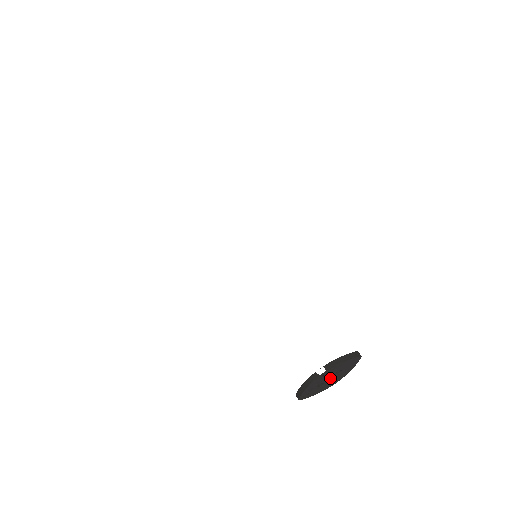
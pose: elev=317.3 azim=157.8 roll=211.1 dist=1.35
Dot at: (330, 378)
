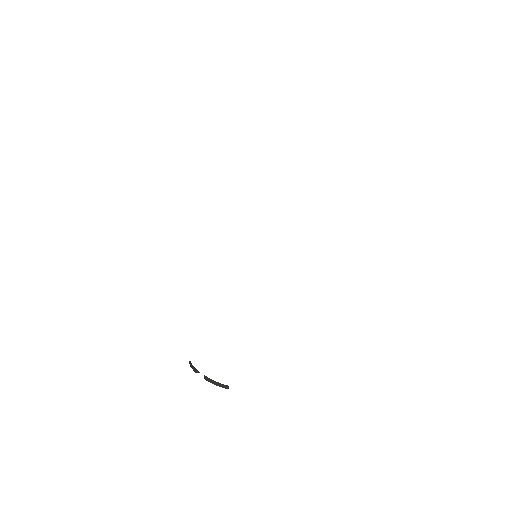
Dot at: occluded
